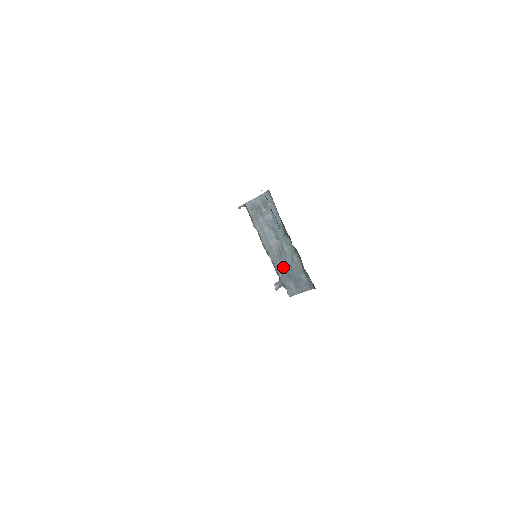
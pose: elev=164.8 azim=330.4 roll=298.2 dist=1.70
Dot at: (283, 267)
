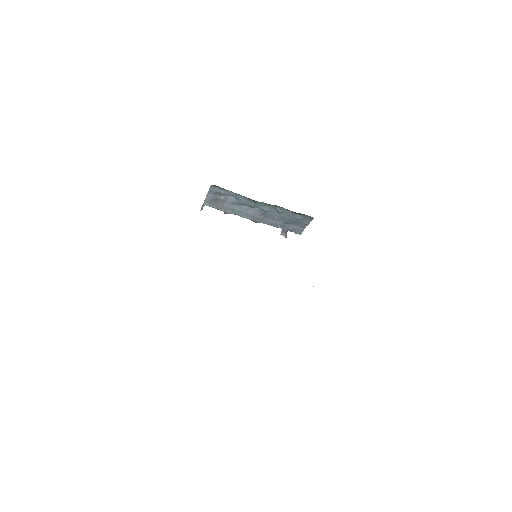
Dot at: (276, 221)
